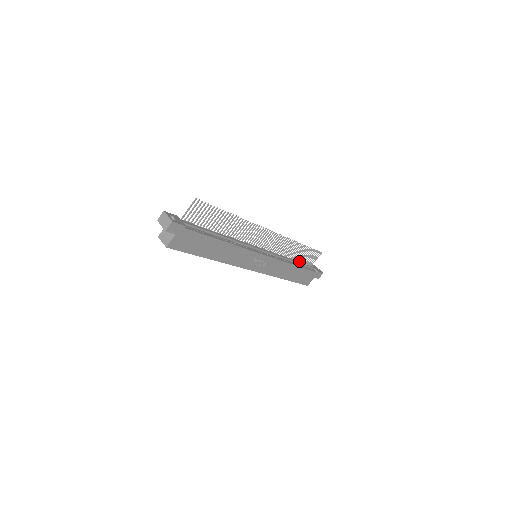
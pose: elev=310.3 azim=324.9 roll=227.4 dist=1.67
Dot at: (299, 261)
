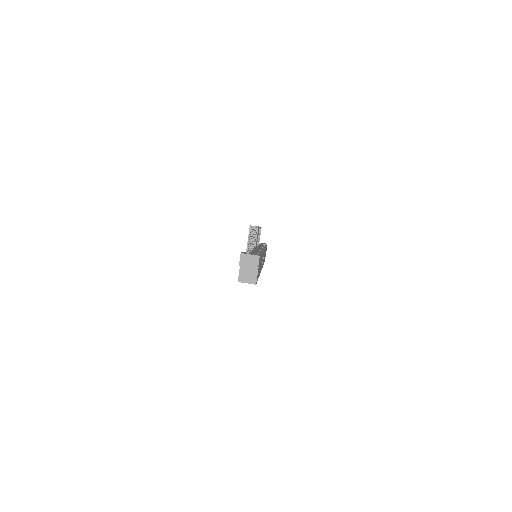
Dot at: occluded
